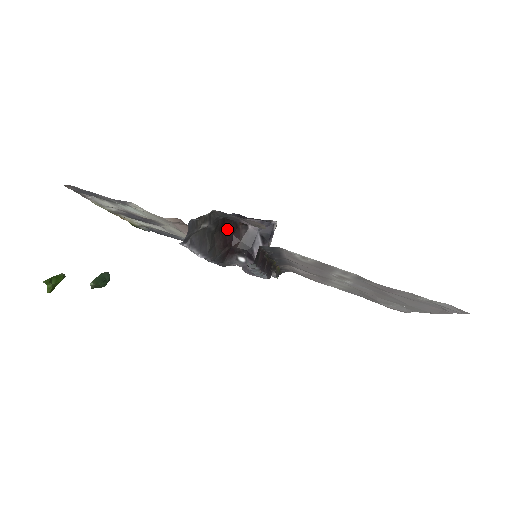
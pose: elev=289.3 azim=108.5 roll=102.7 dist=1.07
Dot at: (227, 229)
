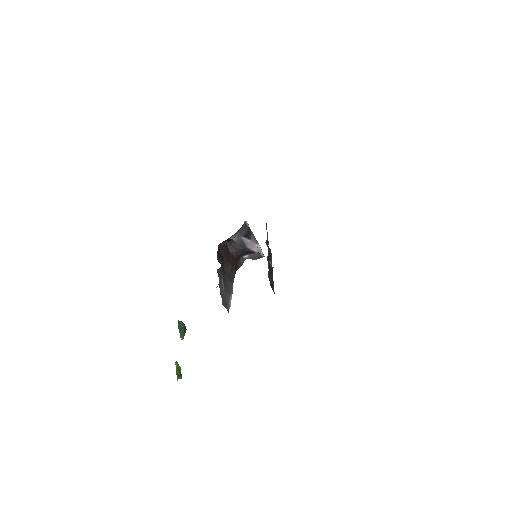
Dot at: (224, 255)
